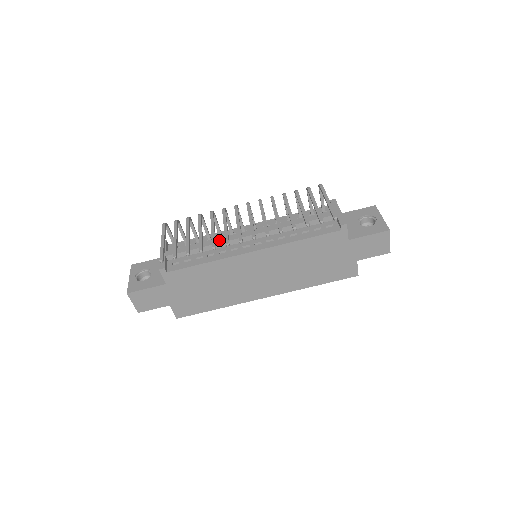
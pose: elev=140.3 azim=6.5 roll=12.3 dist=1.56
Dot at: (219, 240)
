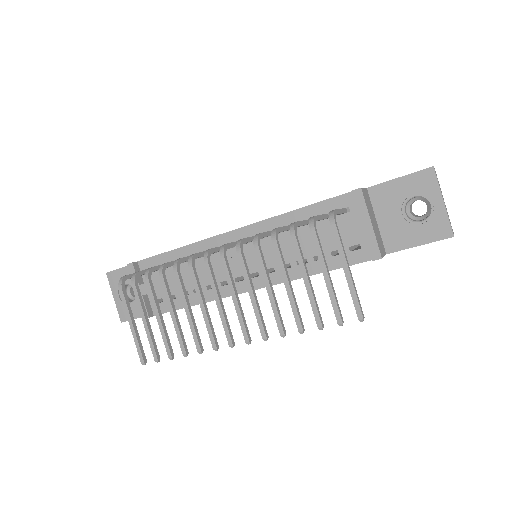
Dot at: (200, 273)
